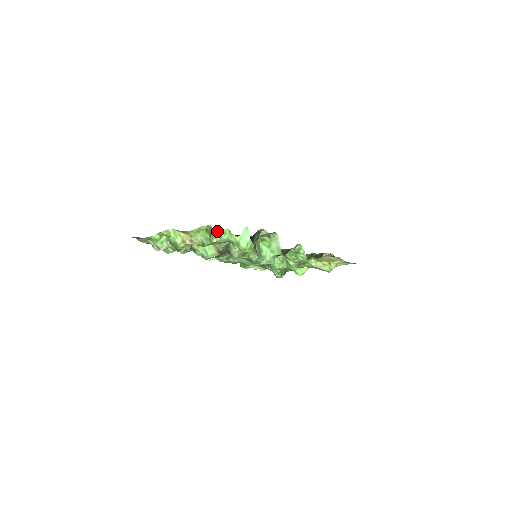
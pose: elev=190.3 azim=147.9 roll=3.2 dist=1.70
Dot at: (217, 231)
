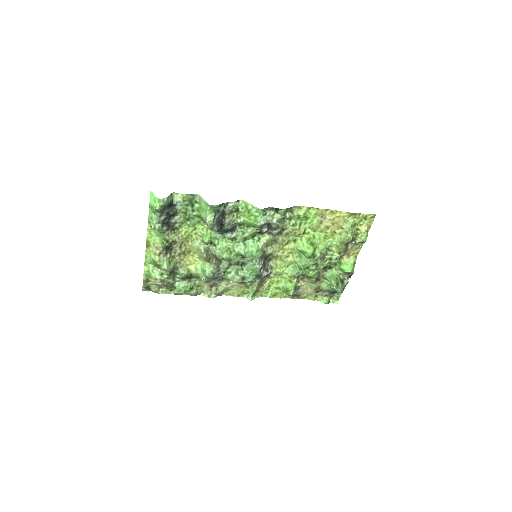
Dot at: (148, 217)
